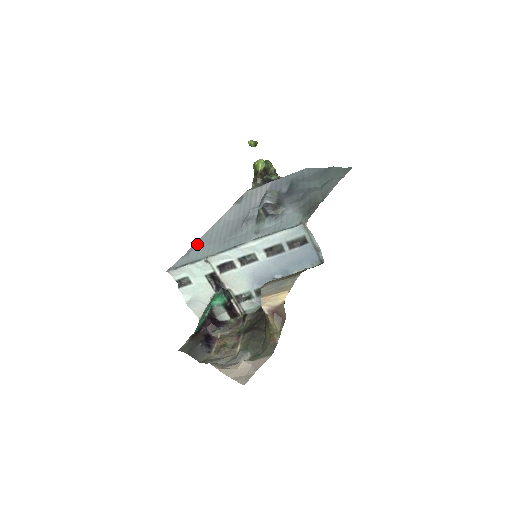
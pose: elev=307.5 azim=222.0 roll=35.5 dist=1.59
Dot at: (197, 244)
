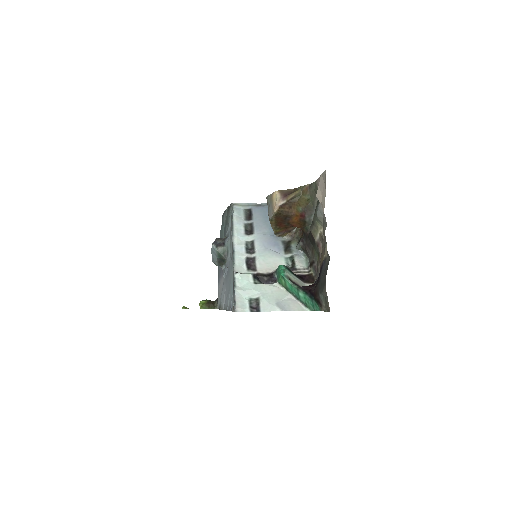
Dot at: (229, 306)
